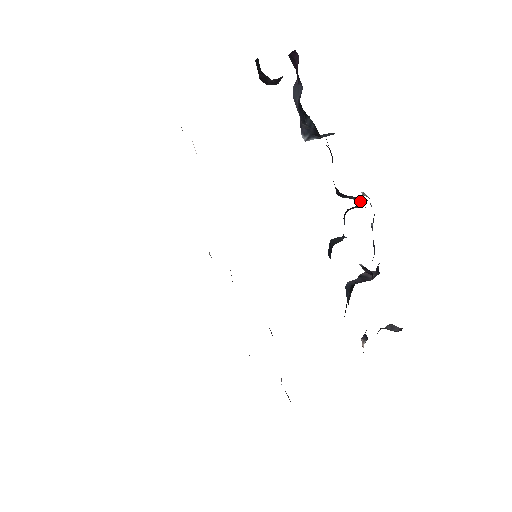
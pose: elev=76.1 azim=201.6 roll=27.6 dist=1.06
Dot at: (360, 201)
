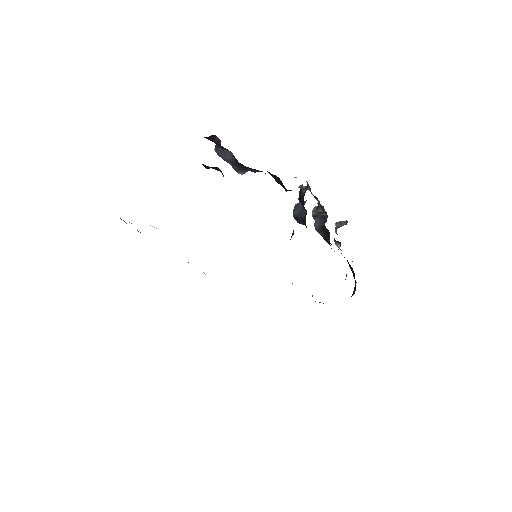
Dot at: (302, 185)
